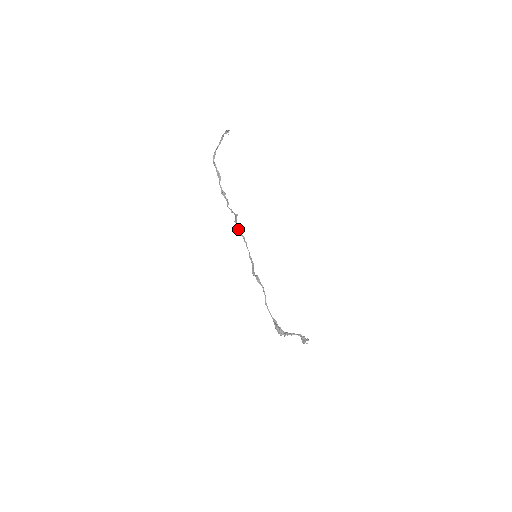
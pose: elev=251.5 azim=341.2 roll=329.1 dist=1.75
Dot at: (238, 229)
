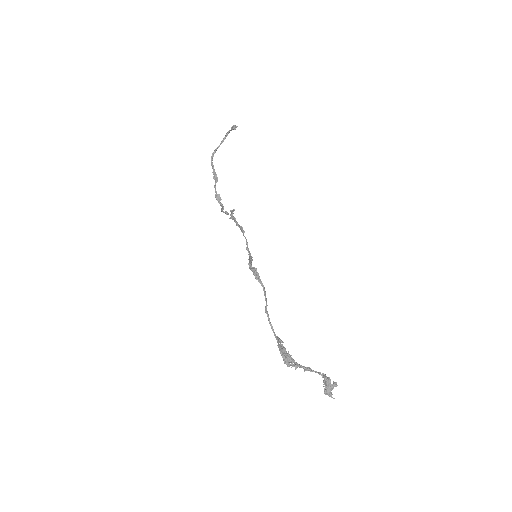
Dot at: (234, 219)
